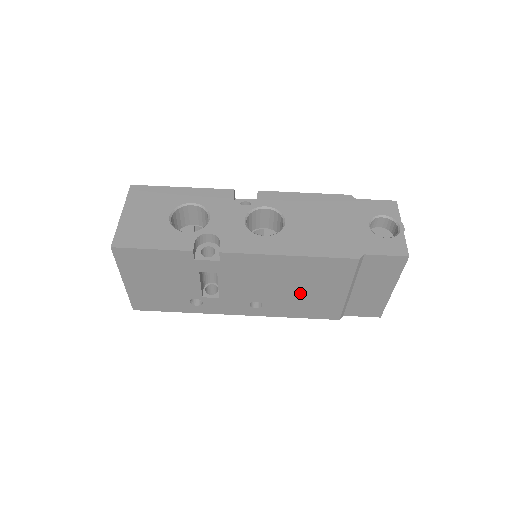
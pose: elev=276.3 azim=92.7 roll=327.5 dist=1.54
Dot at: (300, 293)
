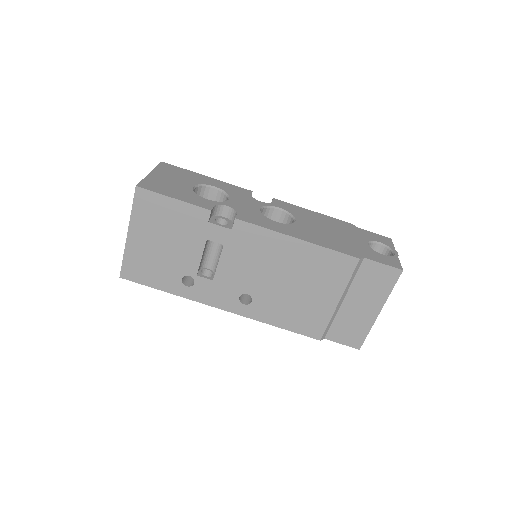
Dot at: (293, 292)
